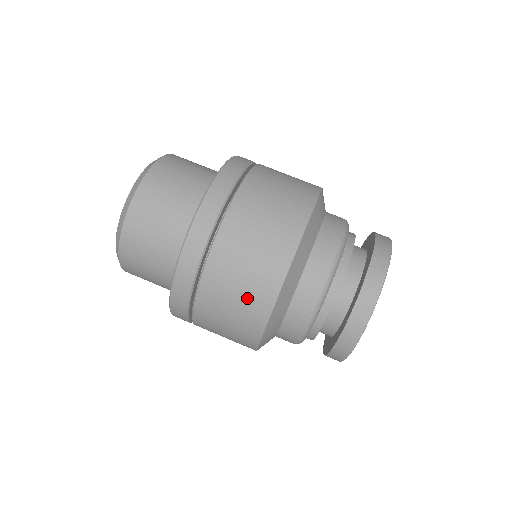
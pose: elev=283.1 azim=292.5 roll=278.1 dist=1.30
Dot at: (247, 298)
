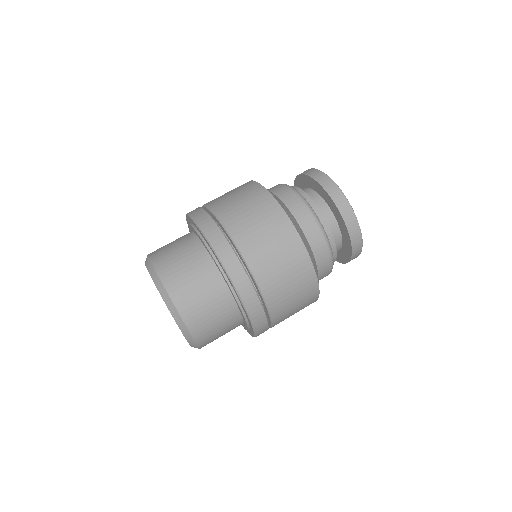
Dot at: (303, 306)
